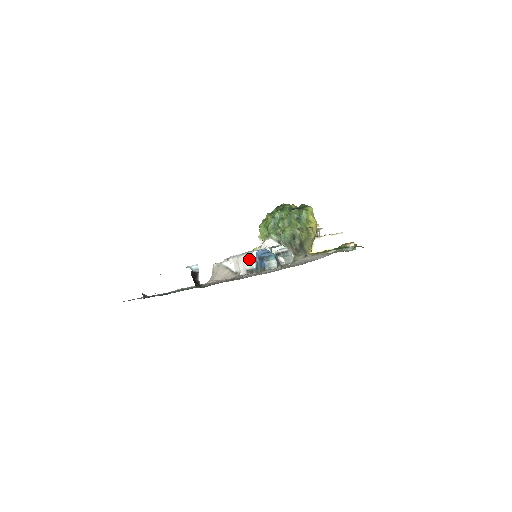
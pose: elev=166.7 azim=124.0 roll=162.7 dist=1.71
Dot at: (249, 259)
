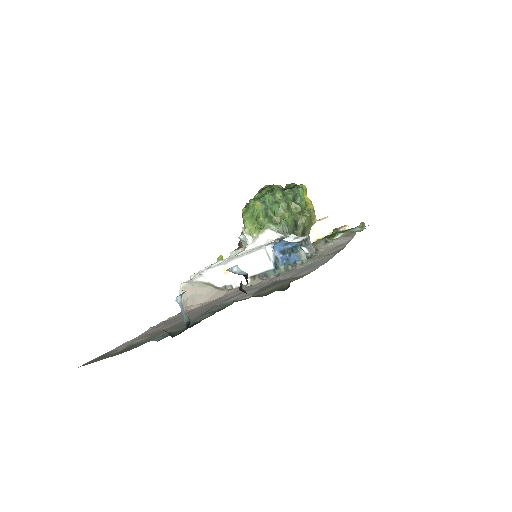
Dot at: (258, 259)
